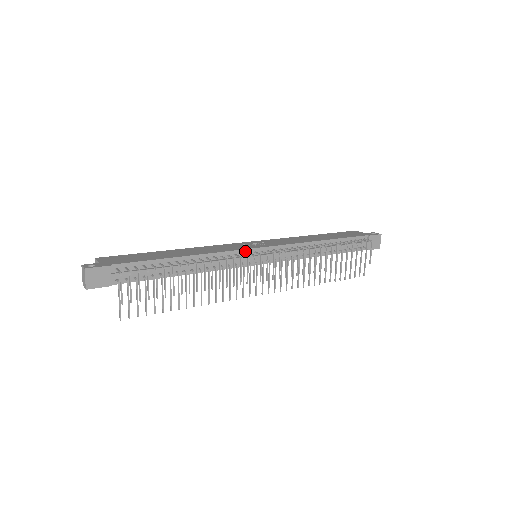
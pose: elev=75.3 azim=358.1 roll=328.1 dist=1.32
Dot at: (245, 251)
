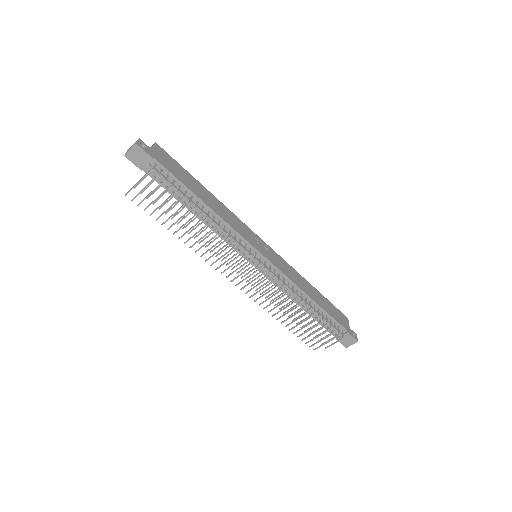
Dot at: (250, 245)
